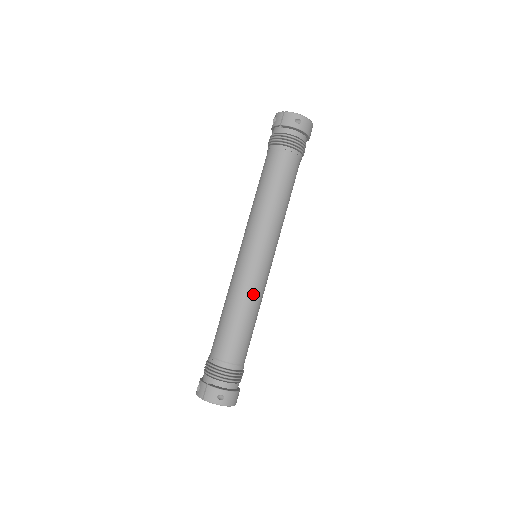
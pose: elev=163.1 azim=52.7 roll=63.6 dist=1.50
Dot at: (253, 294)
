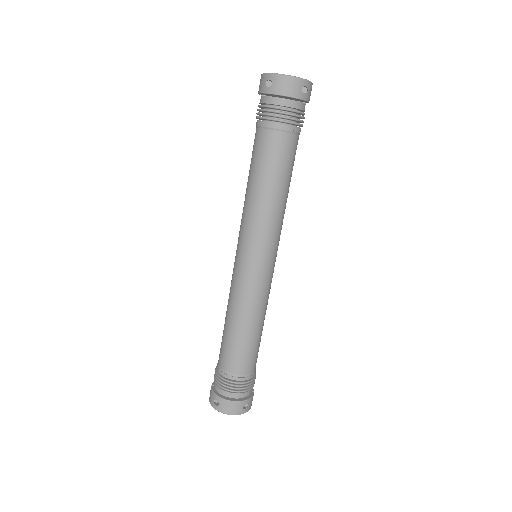
Dot at: (239, 301)
